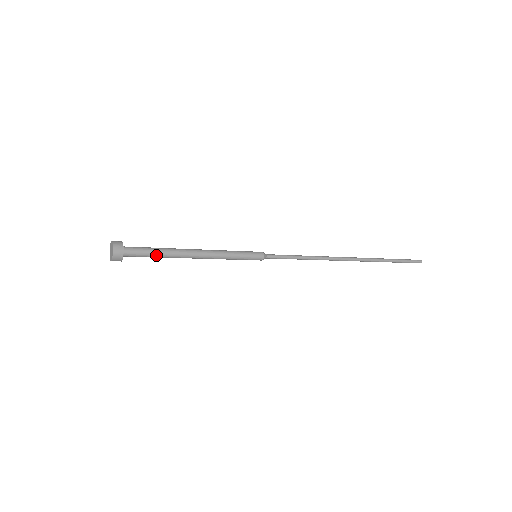
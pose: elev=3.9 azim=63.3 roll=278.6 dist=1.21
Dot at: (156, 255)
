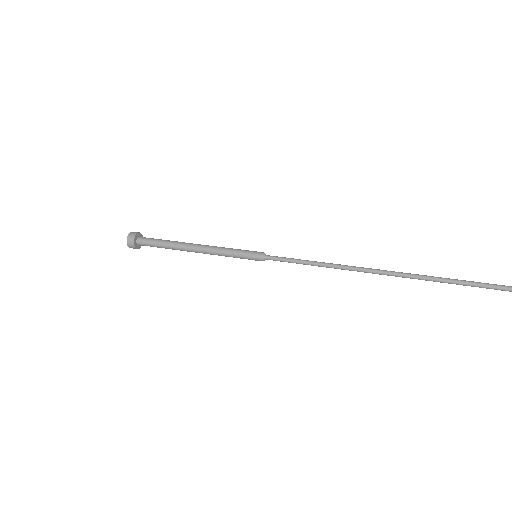
Dot at: (161, 244)
